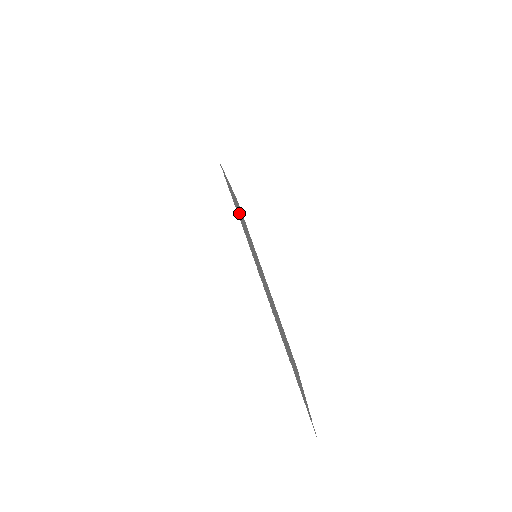
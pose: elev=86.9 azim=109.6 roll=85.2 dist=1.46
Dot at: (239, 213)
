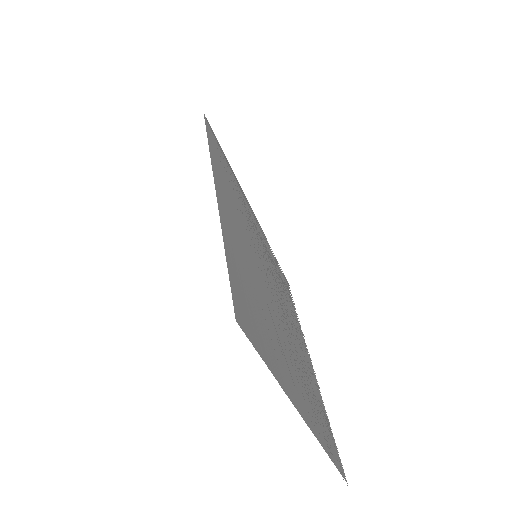
Dot at: (246, 276)
